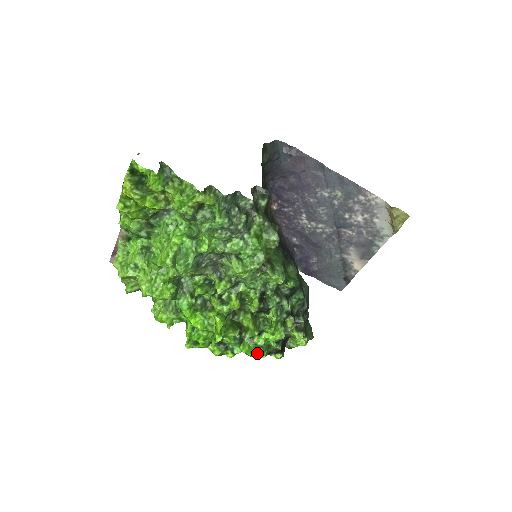
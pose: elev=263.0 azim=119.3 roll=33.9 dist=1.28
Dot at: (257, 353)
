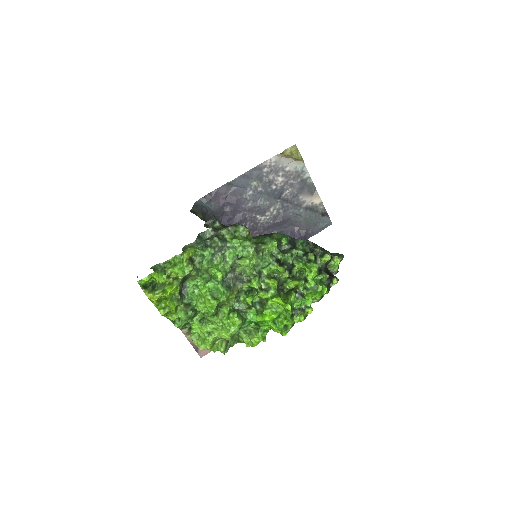
Dot at: (318, 291)
